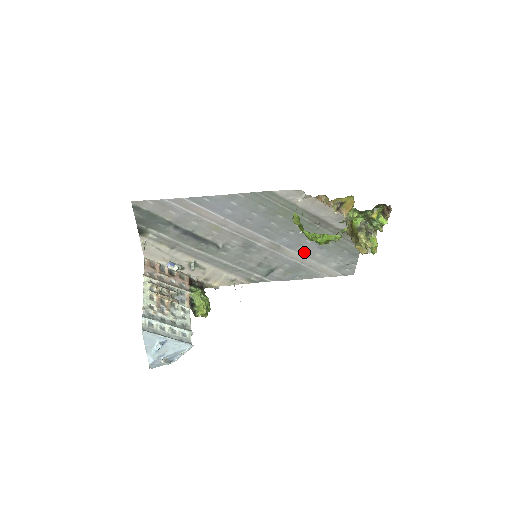
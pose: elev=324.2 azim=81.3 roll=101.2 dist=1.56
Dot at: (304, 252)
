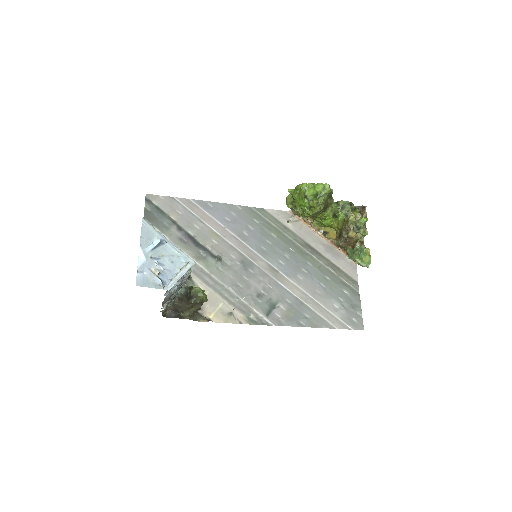
Dot at: (303, 284)
